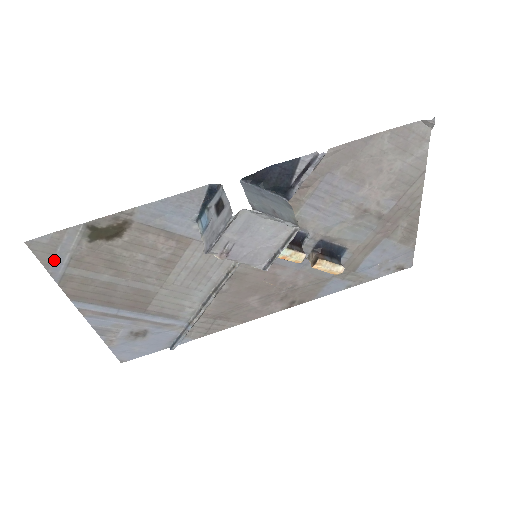
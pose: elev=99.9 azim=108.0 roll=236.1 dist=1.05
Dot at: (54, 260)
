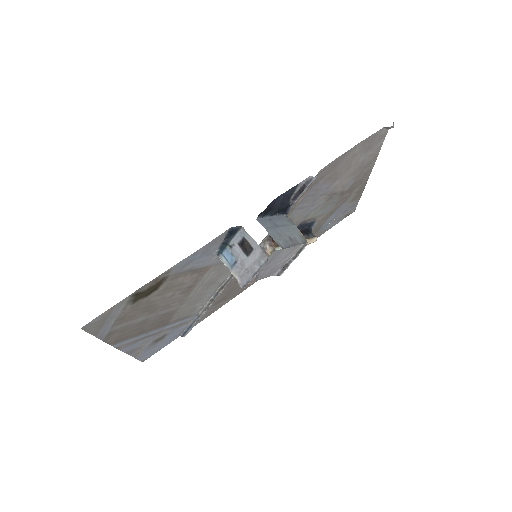
Dot at: (102, 328)
